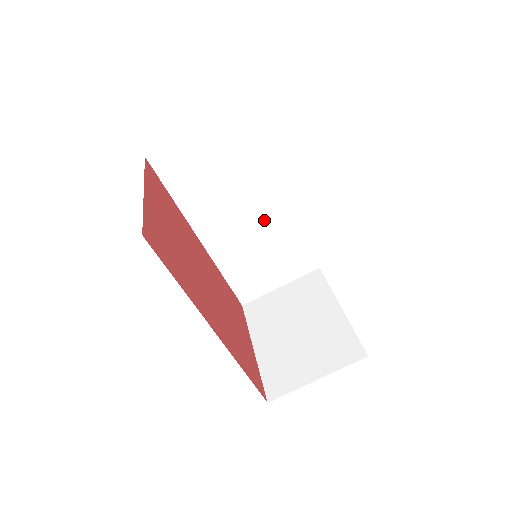
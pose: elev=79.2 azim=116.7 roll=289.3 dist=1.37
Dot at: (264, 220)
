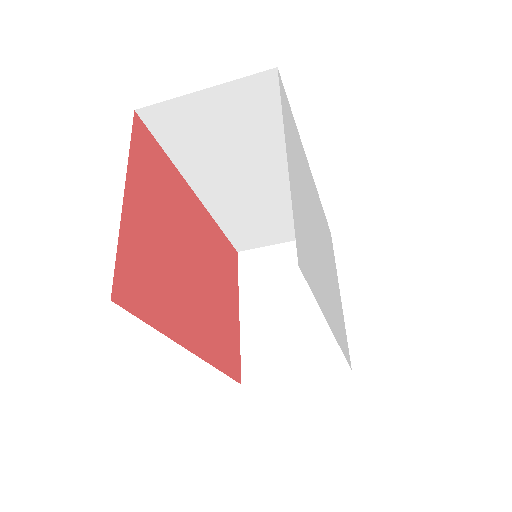
Dot at: (277, 187)
